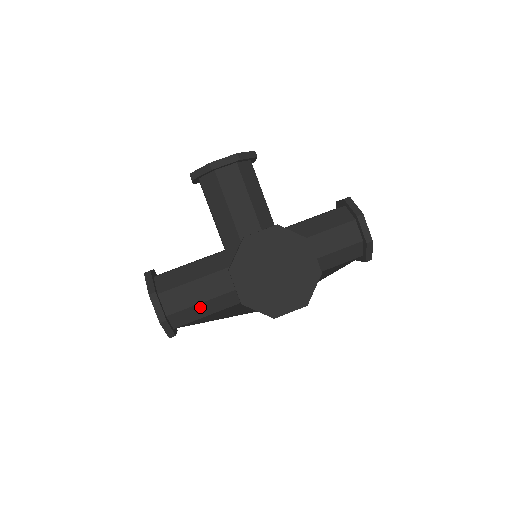
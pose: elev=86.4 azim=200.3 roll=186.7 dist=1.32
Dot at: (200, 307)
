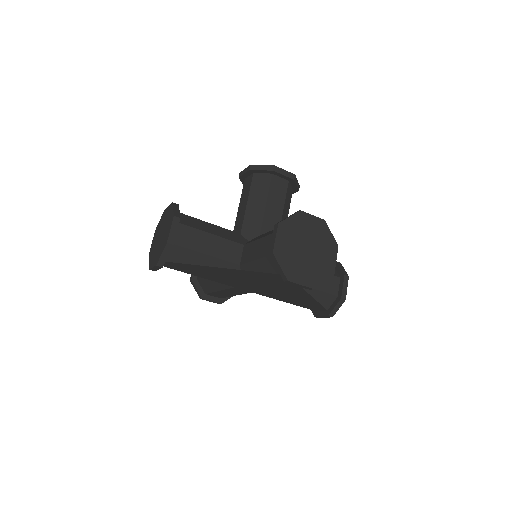
Dot at: (200, 257)
